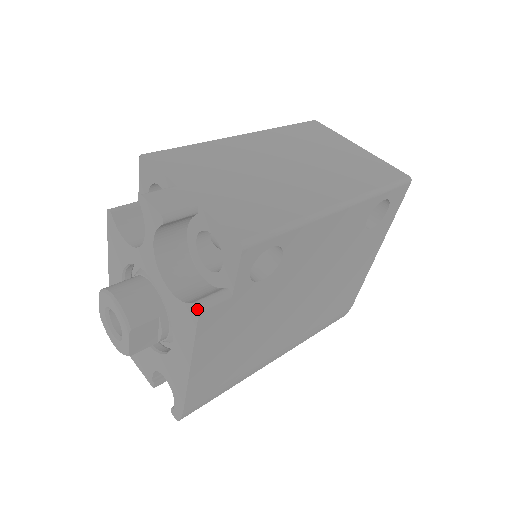
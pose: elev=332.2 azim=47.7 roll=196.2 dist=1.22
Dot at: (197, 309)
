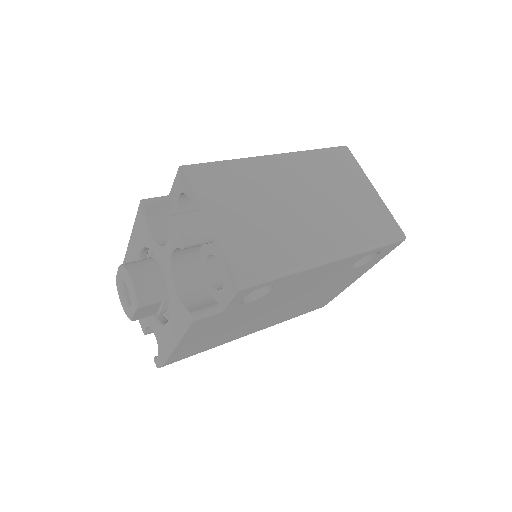
Dot at: (192, 319)
